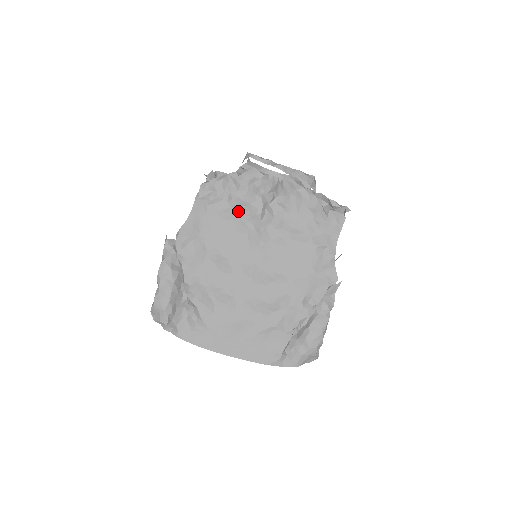
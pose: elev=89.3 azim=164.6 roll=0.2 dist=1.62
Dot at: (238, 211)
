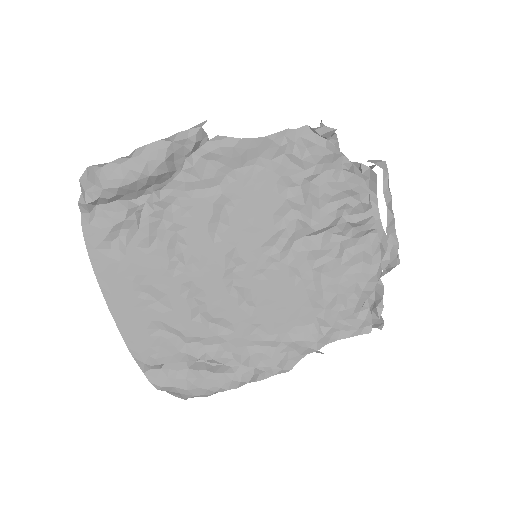
Dot at: (301, 200)
